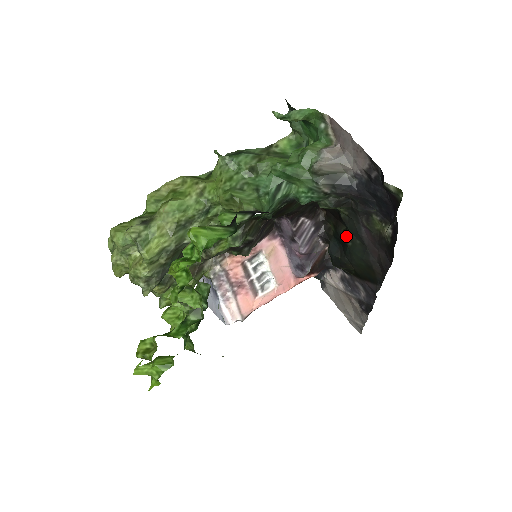
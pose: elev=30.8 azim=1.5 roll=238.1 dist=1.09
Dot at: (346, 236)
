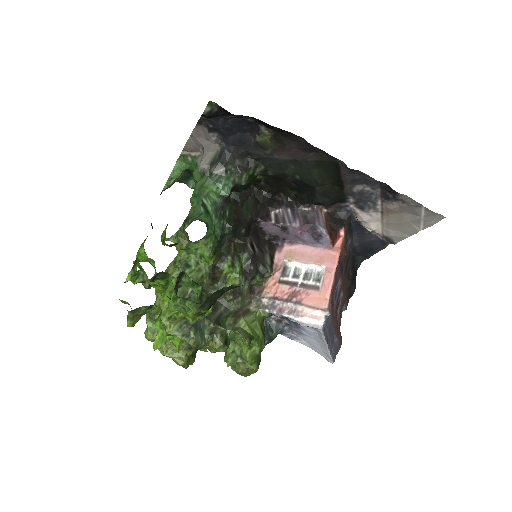
Dot at: (291, 178)
